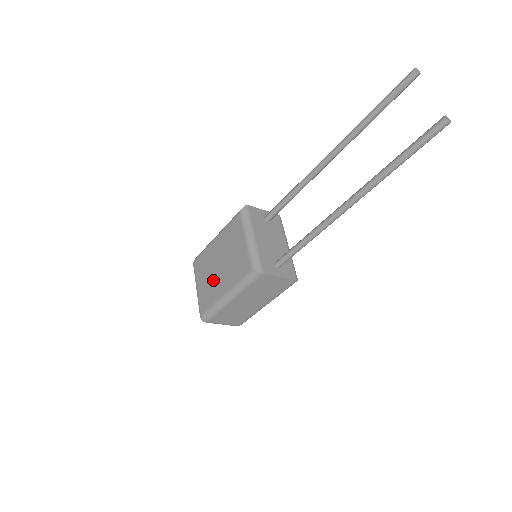
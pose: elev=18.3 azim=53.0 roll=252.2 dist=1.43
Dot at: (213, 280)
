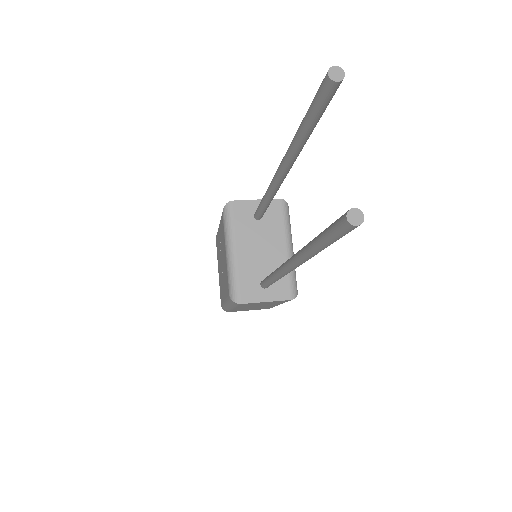
Dot at: (221, 276)
